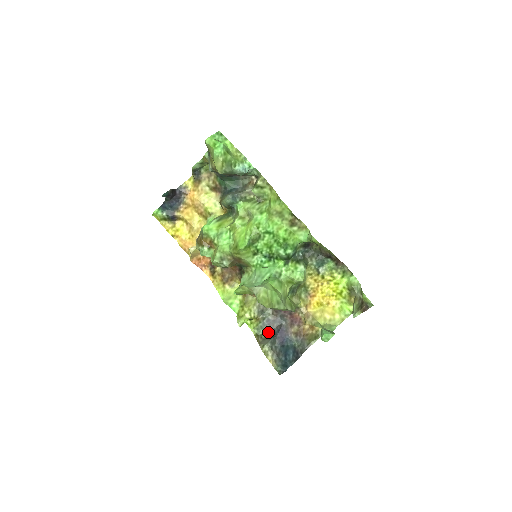
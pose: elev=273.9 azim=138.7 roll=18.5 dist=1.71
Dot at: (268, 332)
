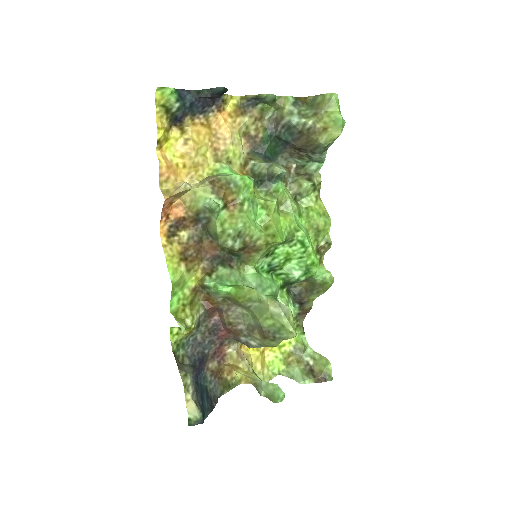
Dot at: (186, 355)
